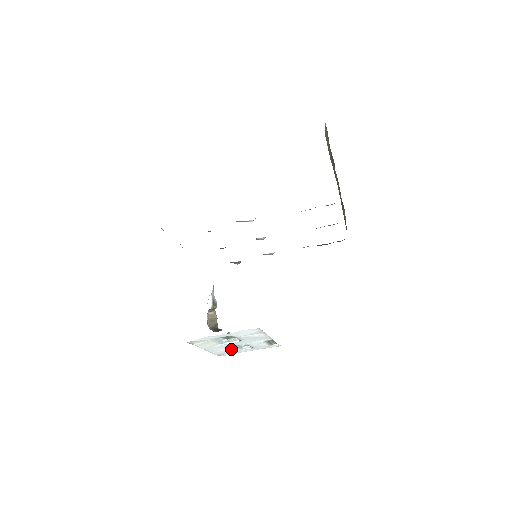
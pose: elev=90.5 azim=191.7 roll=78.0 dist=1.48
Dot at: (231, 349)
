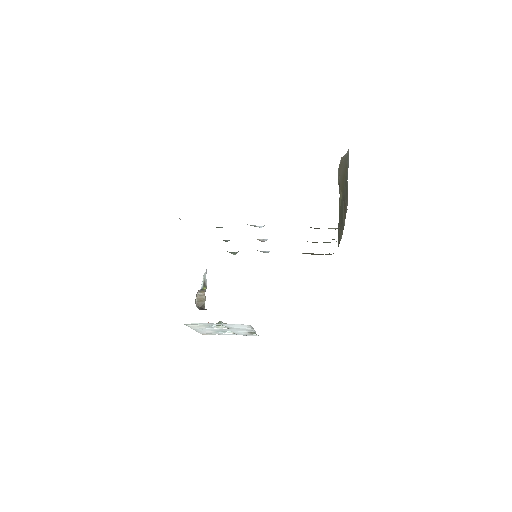
Dot at: (215, 332)
